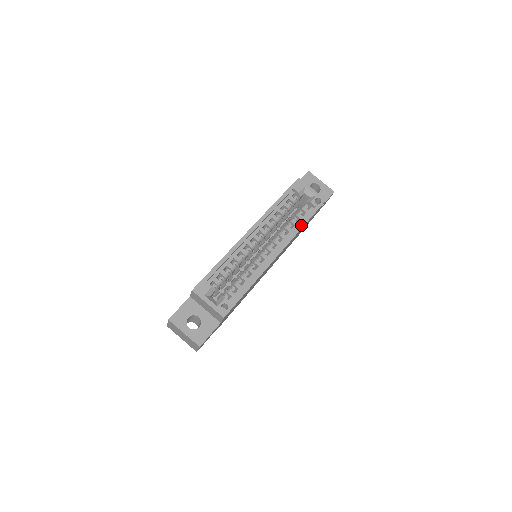
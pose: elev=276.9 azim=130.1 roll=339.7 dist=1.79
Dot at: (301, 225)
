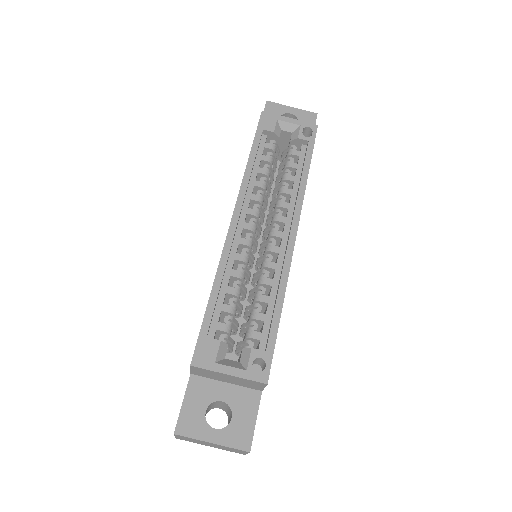
Dot at: (303, 177)
